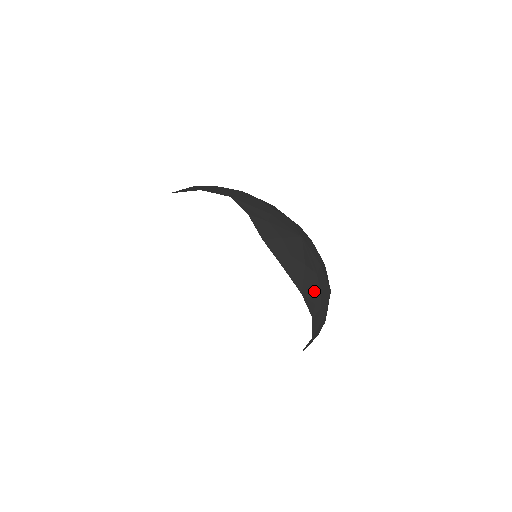
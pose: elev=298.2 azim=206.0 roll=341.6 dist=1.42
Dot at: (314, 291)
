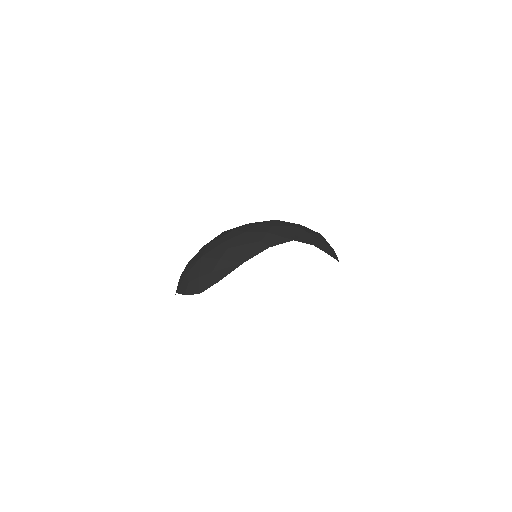
Dot at: occluded
